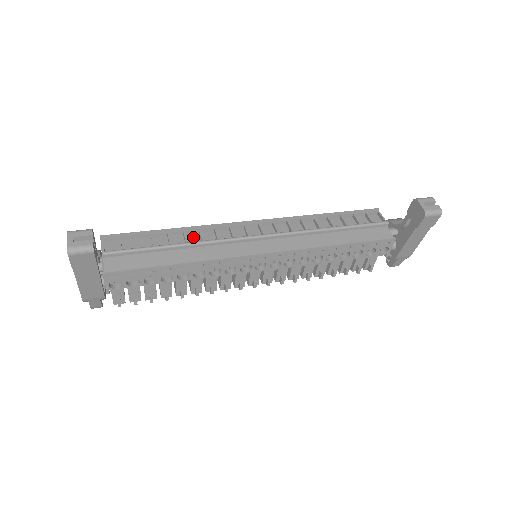
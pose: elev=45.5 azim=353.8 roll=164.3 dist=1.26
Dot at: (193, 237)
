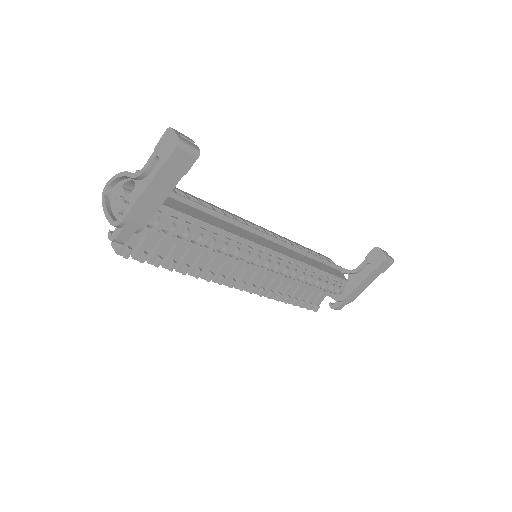
Dot at: occluded
